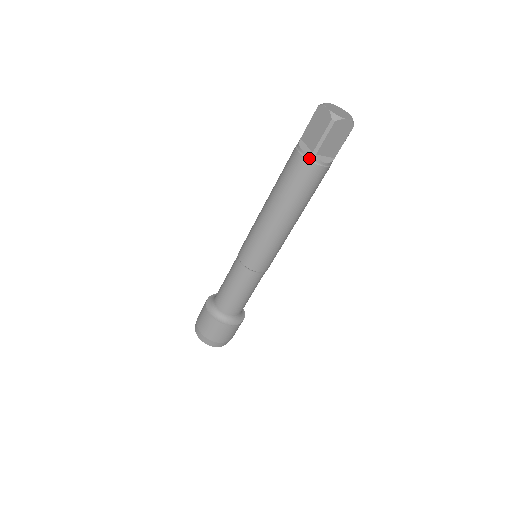
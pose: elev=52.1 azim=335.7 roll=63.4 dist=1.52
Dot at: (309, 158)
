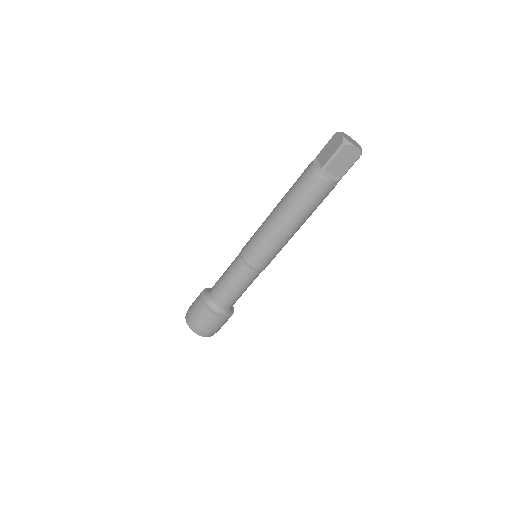
Dot at: (318, 172)
